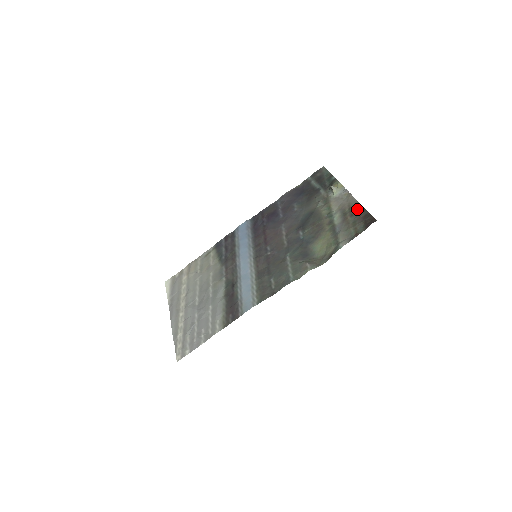
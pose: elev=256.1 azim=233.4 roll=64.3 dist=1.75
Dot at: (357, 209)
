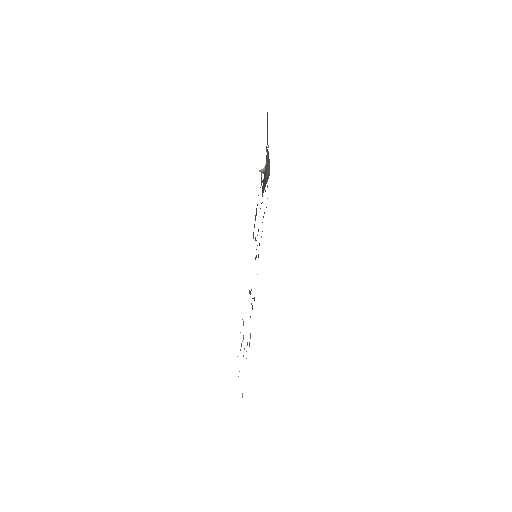
Dot at: occluded
